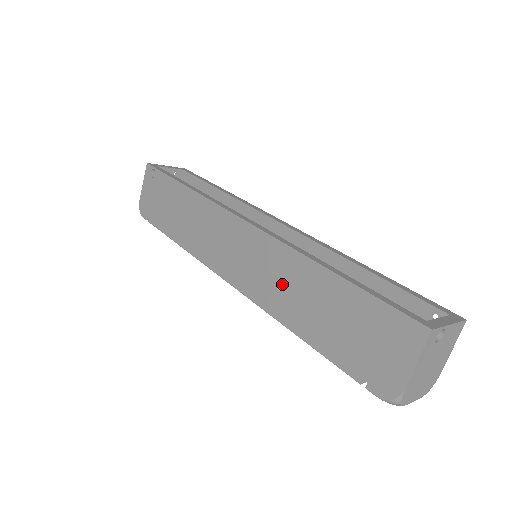
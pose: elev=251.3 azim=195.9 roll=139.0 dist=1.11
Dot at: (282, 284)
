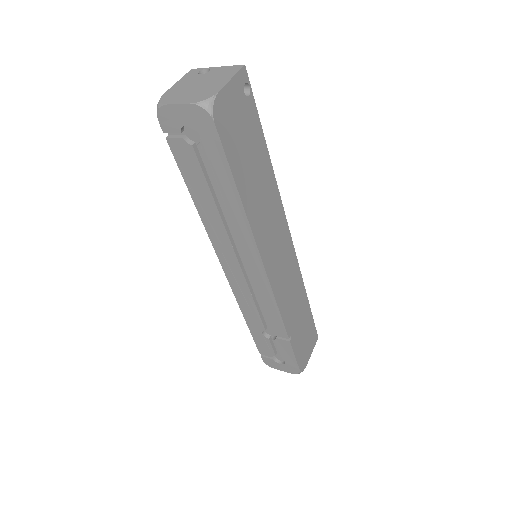
Dot at: occluded
